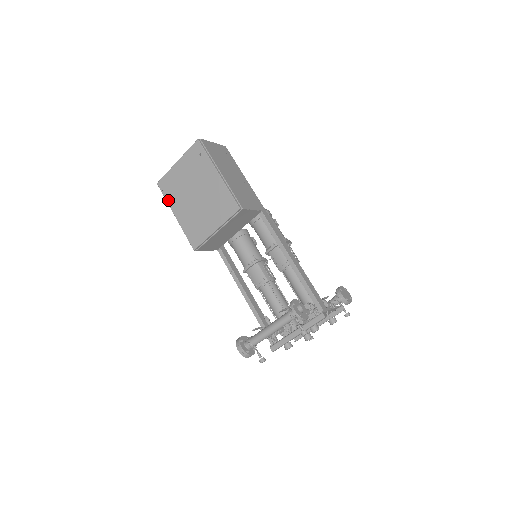
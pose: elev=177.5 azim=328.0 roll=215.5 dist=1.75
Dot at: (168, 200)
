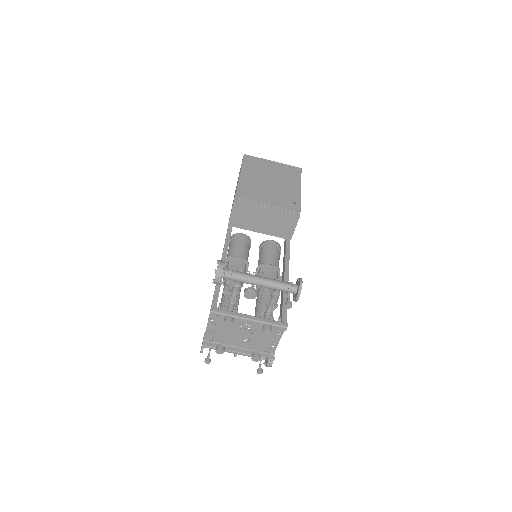
Dot at: (244, 165)
